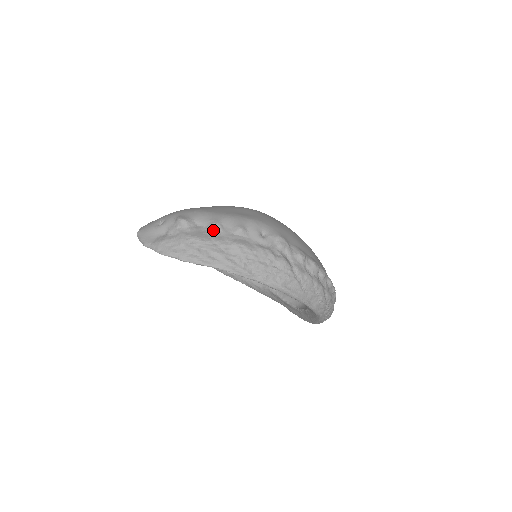
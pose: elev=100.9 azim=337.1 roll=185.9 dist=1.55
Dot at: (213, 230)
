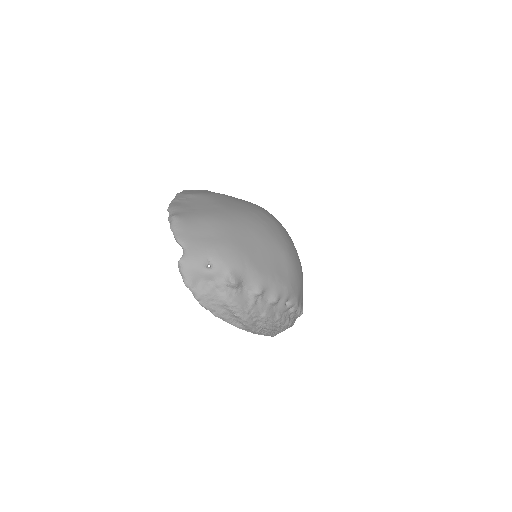
Dot at: (255, 298)
